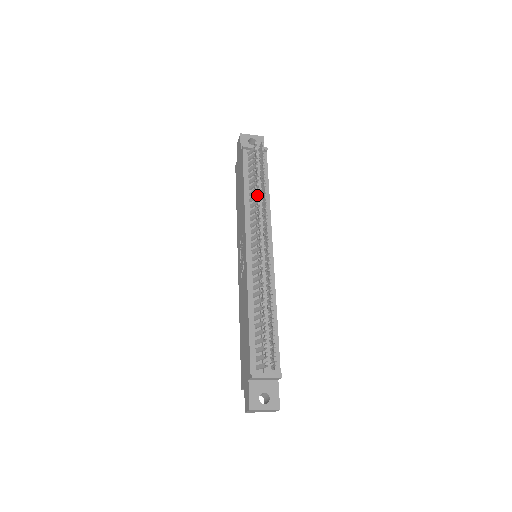
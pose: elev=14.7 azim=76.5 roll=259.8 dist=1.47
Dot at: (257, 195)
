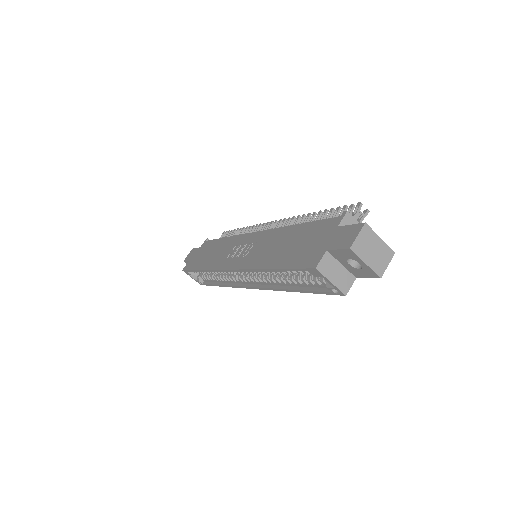
Dot at: (245, 233)
